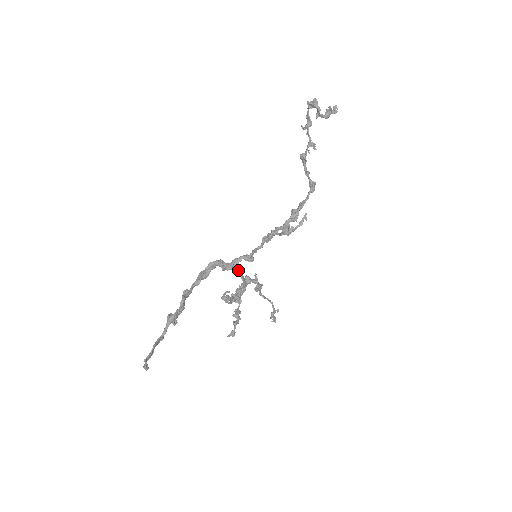
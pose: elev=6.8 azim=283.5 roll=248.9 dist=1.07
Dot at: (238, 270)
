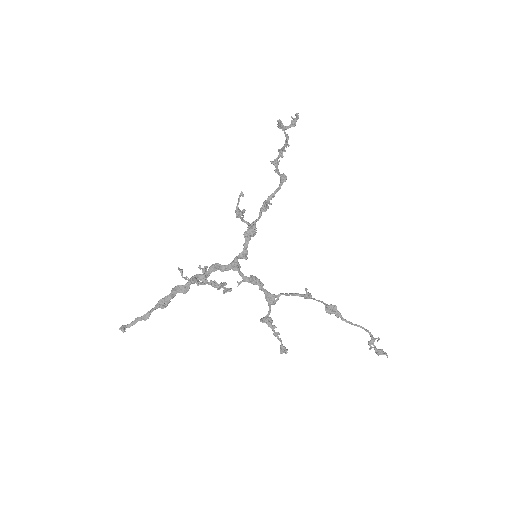
Dot at: (235, 269)
